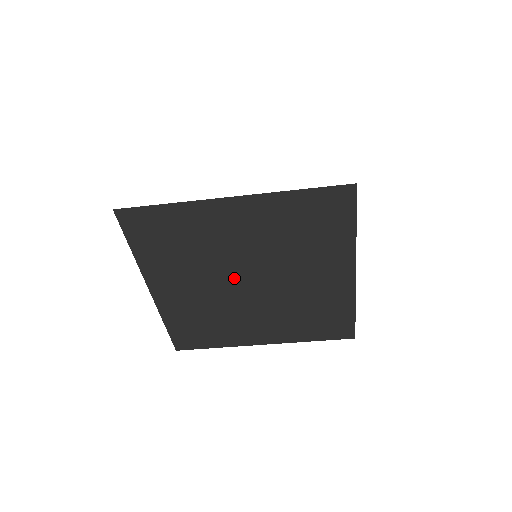
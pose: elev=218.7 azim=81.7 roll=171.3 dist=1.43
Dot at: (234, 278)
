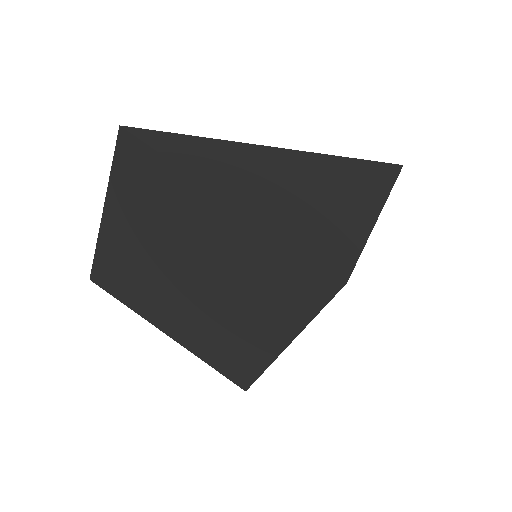
Dot at: (182, 285)
